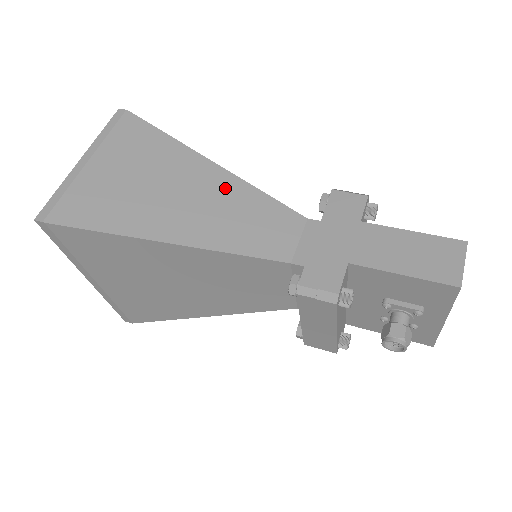
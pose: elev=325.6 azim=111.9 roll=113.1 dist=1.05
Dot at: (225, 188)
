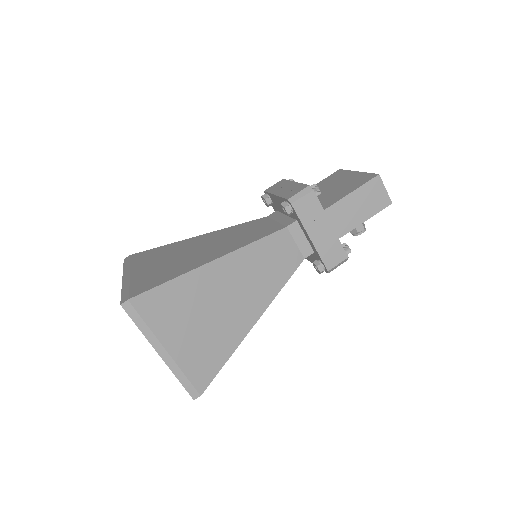
Dot at: (239, 265)
